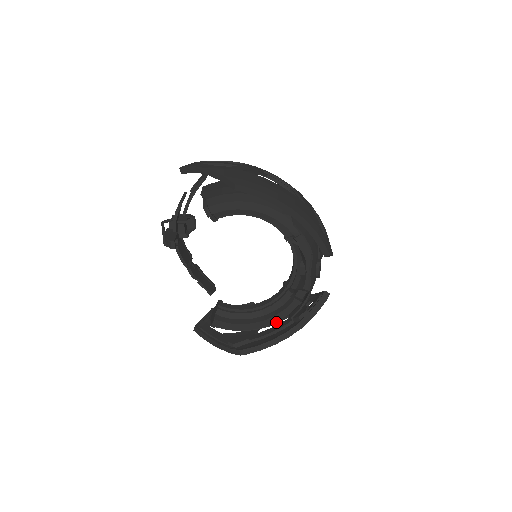
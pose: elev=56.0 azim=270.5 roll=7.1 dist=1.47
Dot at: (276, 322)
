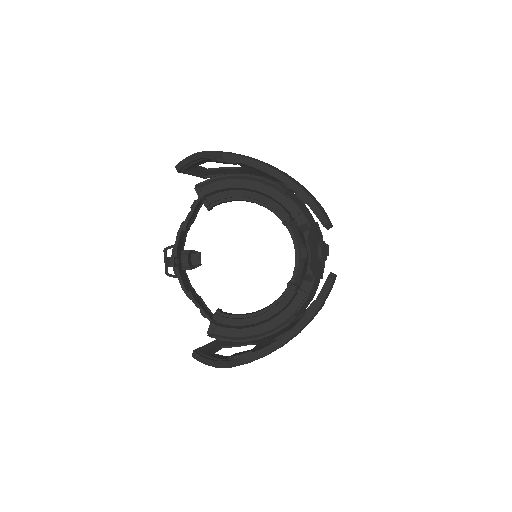
Dot at: (282, 327)
